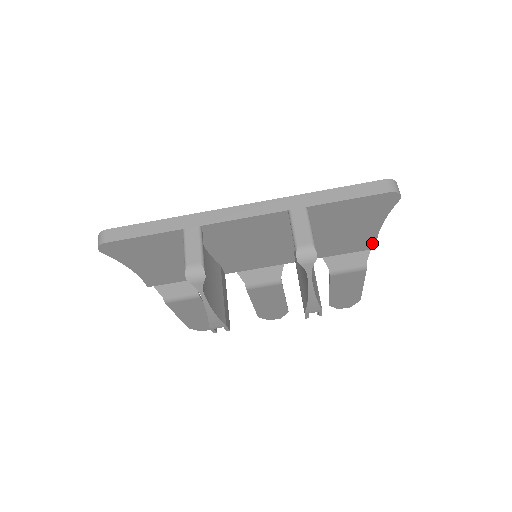
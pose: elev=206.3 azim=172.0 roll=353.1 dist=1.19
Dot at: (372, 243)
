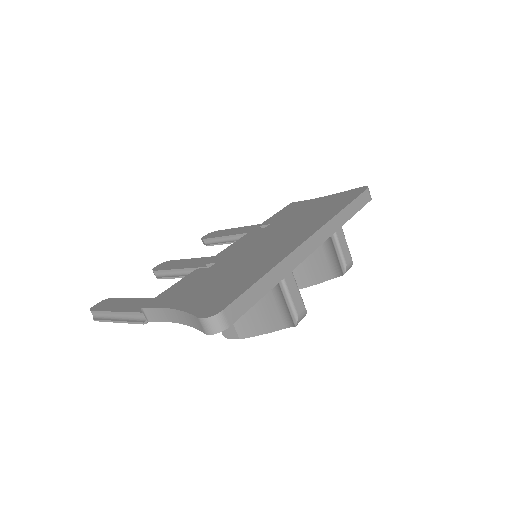
Dot at: occluded
